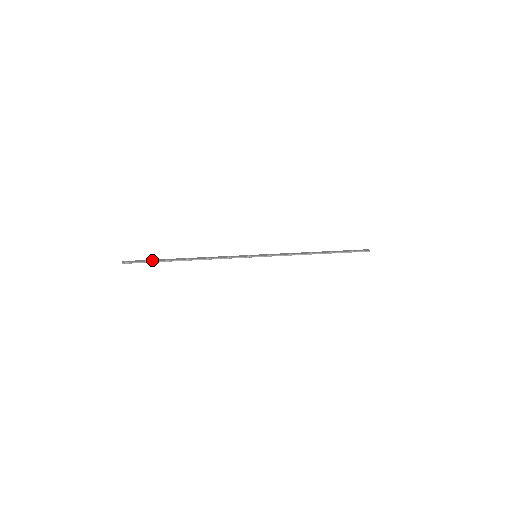
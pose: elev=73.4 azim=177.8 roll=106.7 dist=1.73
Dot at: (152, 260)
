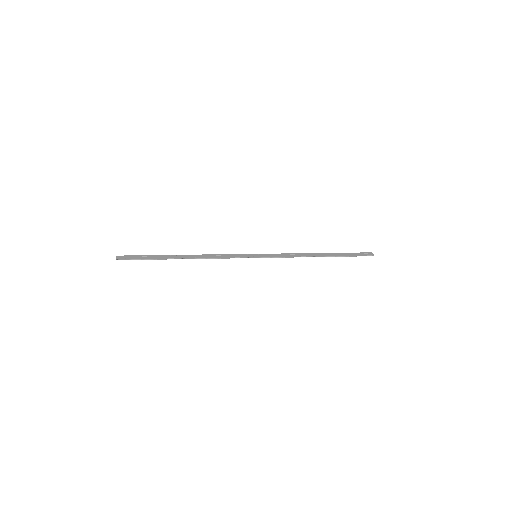
Dot at: (147, 257)
